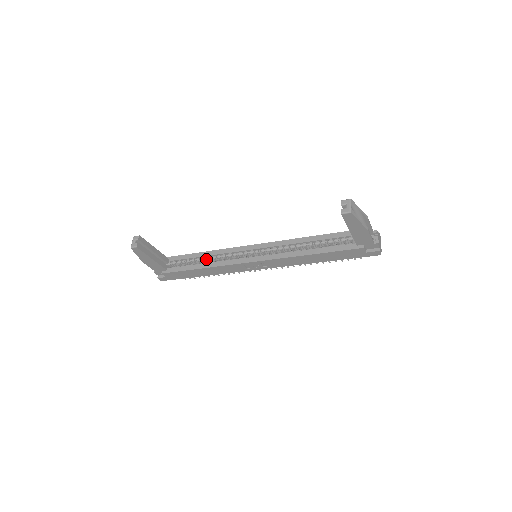
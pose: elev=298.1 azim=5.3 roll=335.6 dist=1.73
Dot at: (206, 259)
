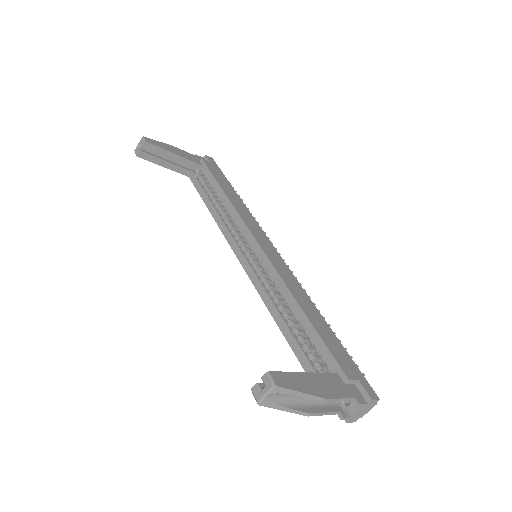
Dot at: (223, 203)
